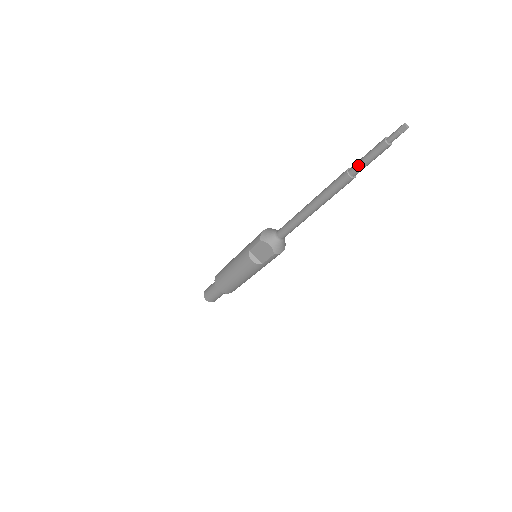
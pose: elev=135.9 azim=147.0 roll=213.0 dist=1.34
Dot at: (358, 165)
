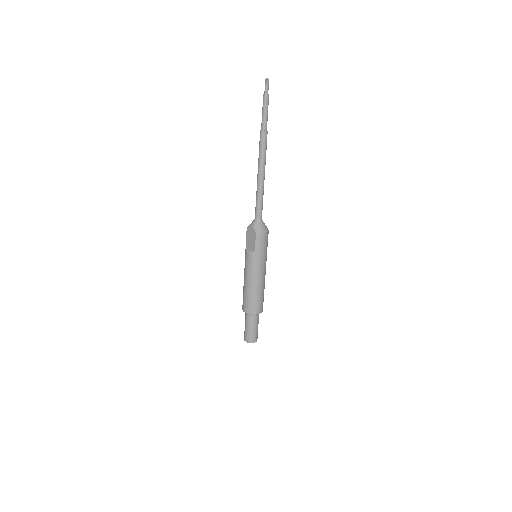
Dot at: (262, 120)
